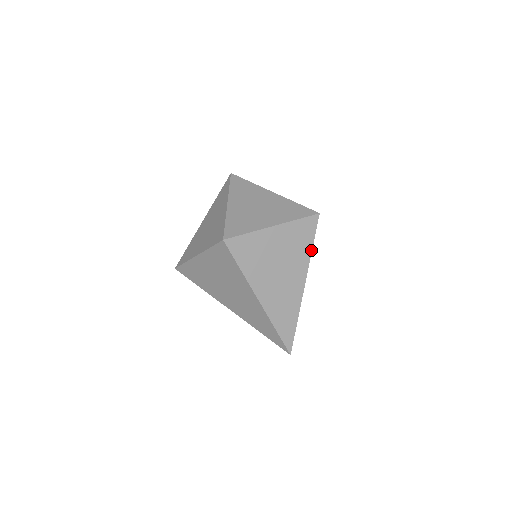
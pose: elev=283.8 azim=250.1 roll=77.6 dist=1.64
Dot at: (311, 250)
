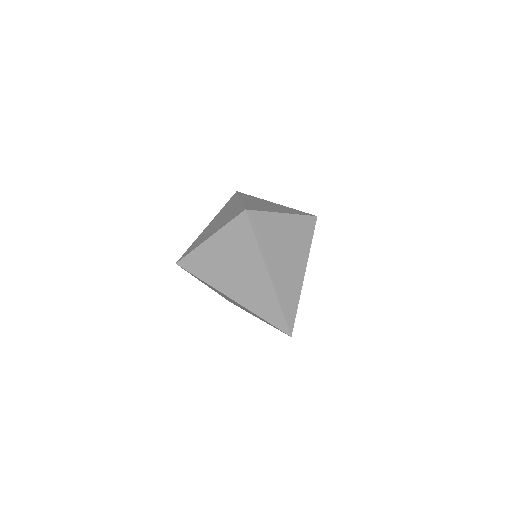
Dot at: (310, 244)
